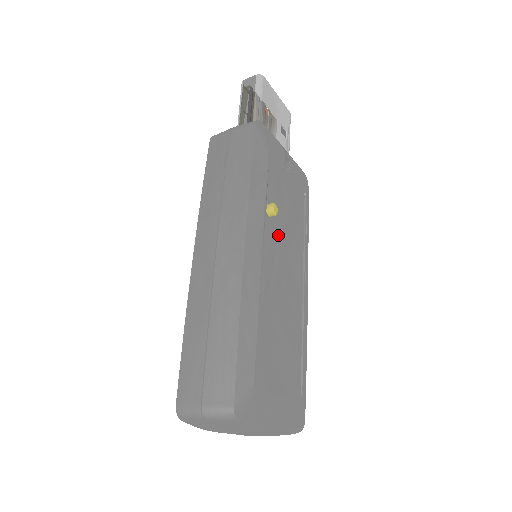
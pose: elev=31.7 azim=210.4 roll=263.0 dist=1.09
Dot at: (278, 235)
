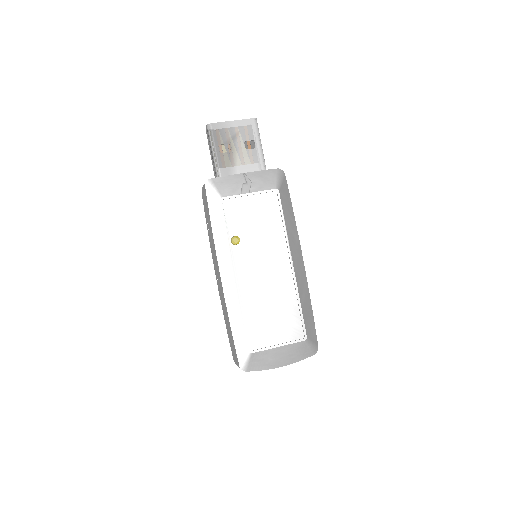
Dot at: (250, 250)
